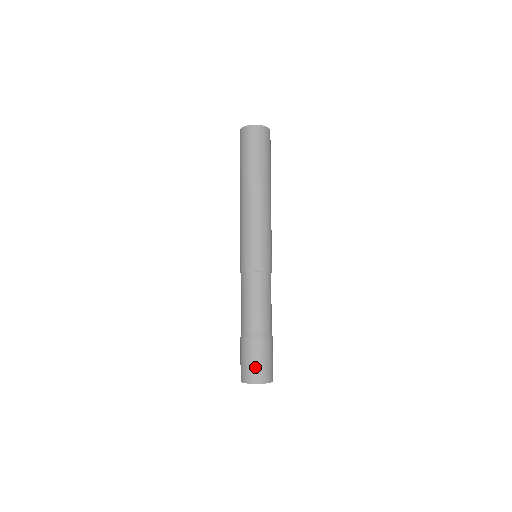
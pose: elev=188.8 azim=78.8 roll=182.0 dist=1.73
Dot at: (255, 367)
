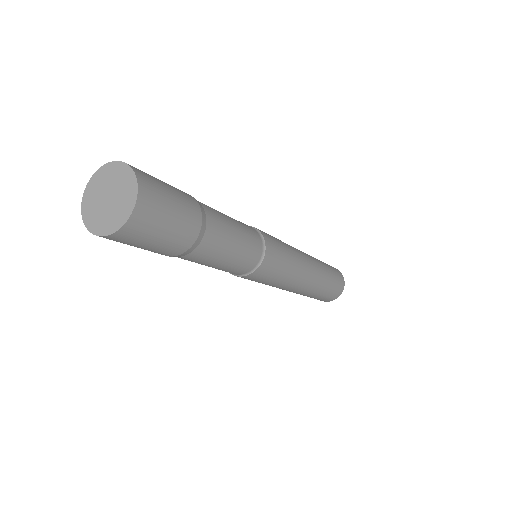
Dot at: occluded
